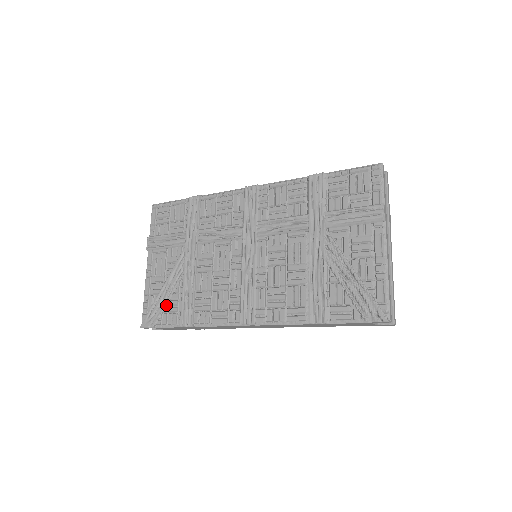
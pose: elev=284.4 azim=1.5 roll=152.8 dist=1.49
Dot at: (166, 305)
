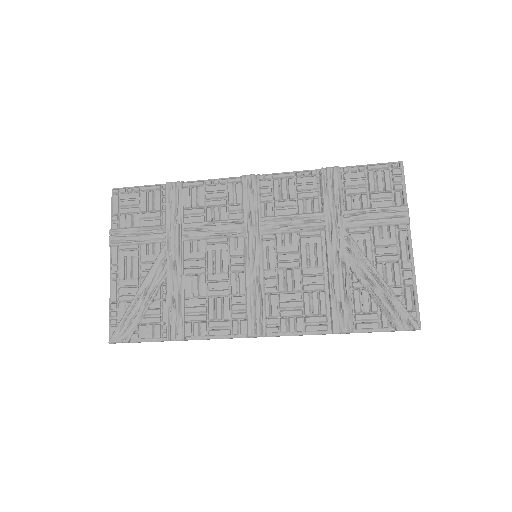
Dot at: (144, 315)
